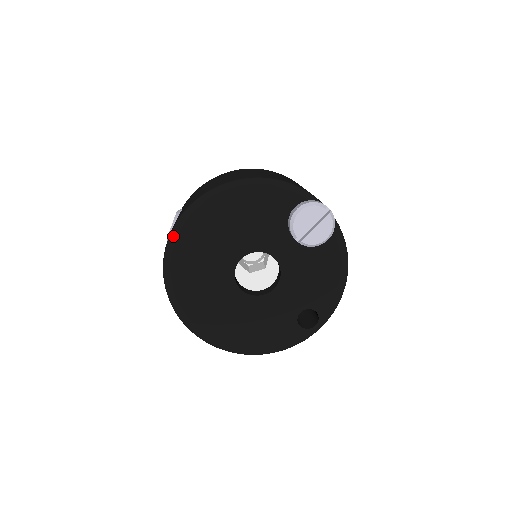
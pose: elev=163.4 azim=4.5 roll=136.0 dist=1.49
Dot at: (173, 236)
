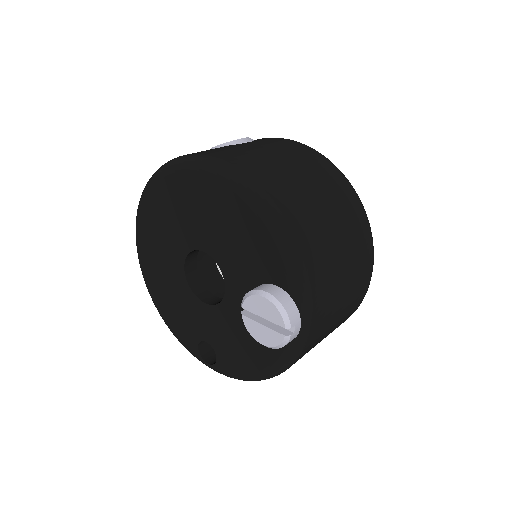
Dot at: (176, 162)
